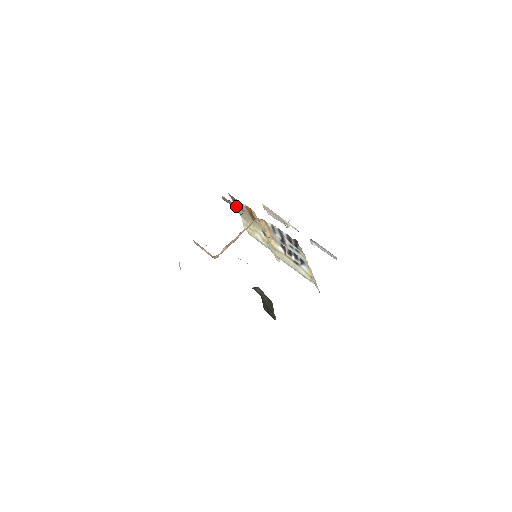
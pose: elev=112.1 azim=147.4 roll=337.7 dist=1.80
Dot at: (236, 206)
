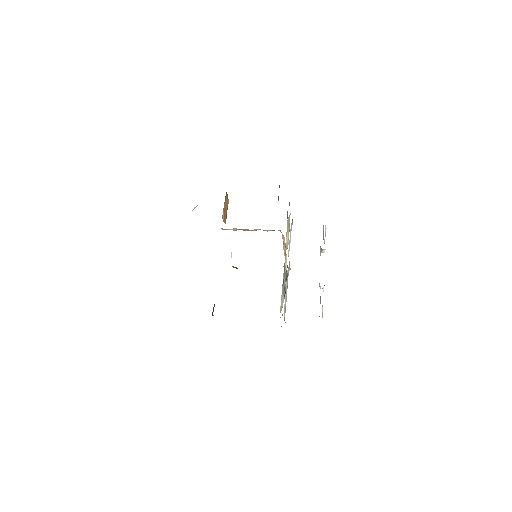
Dot at: occluded
